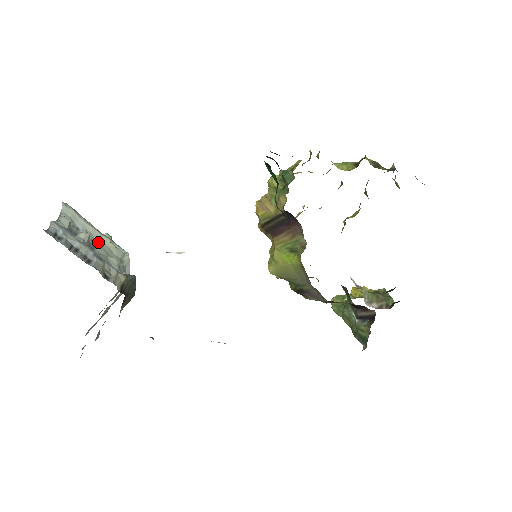
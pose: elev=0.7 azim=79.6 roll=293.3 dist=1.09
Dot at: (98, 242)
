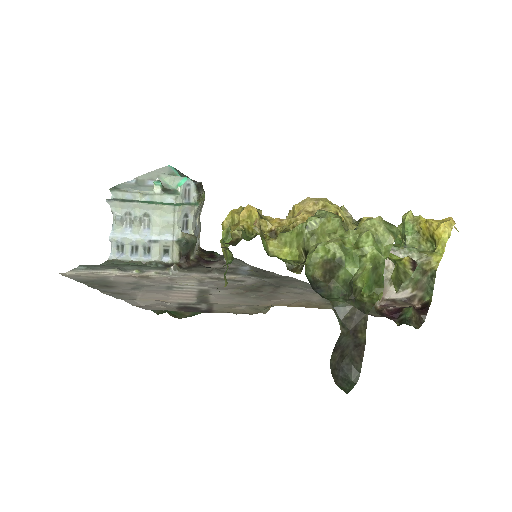
Dot at: (150, 213)
